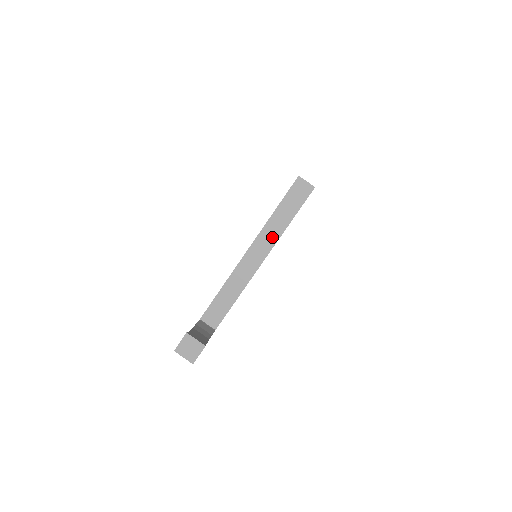
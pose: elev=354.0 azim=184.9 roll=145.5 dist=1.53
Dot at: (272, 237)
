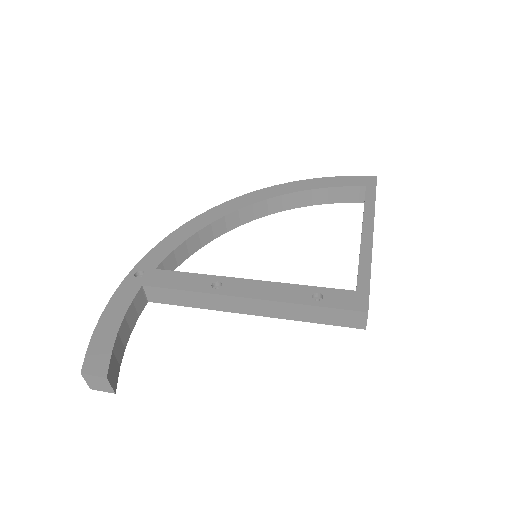
Dot at: (281, 313)
